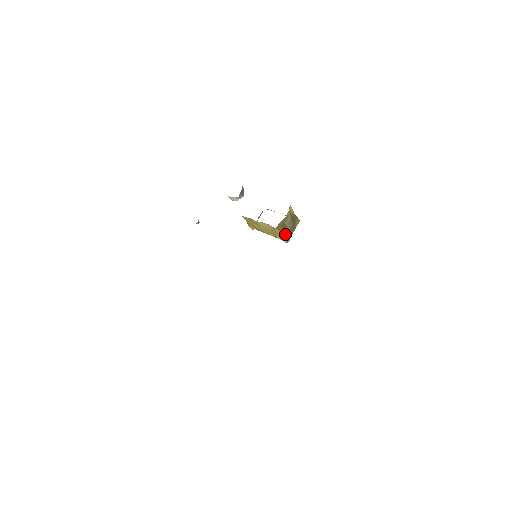
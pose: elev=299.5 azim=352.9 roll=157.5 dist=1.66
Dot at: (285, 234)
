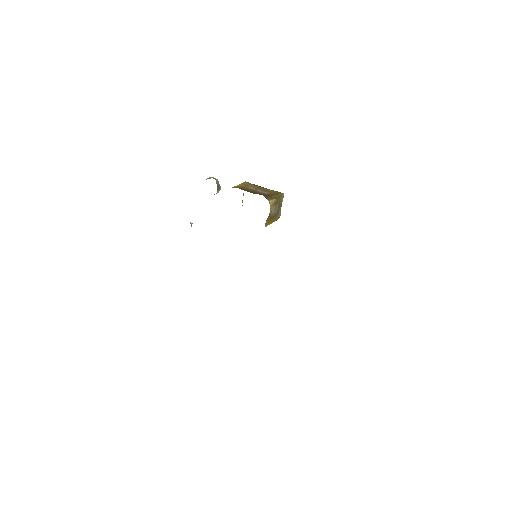
Dot at: (274, 218)
